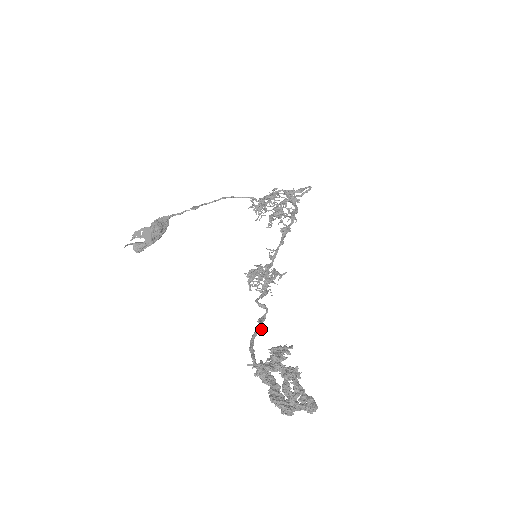
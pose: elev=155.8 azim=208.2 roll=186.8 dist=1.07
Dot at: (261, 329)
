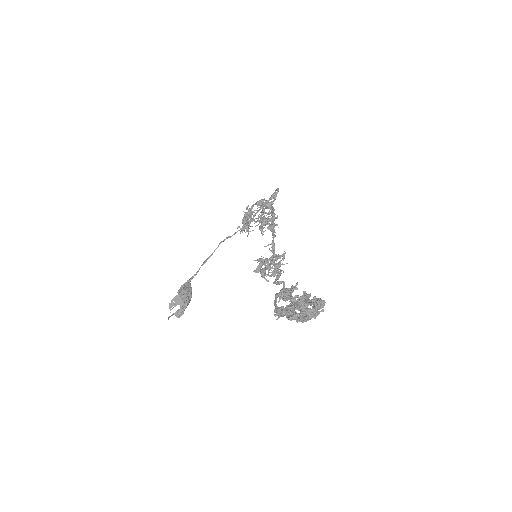
Dot at: occluded
